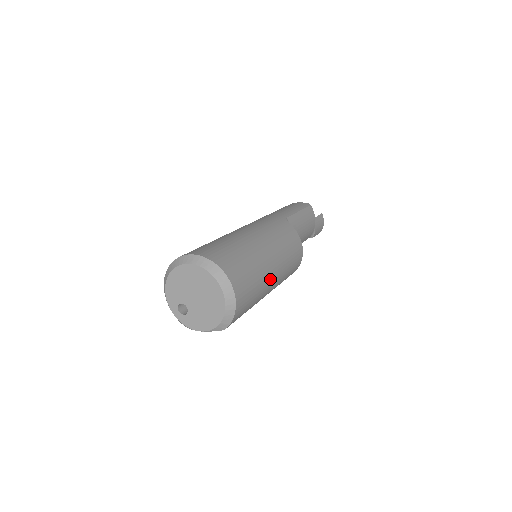
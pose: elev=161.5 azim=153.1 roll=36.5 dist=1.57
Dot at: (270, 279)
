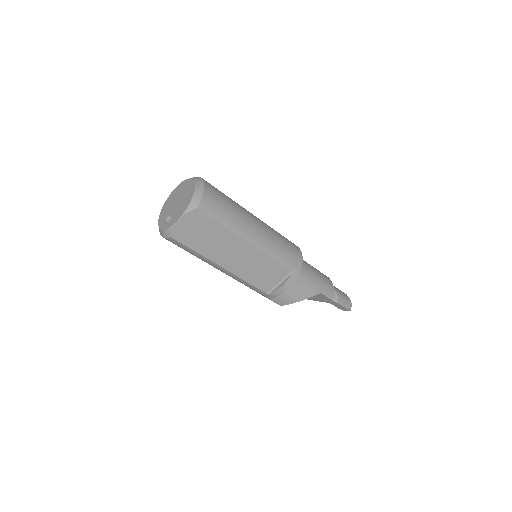
Dot at: (251, 219)
